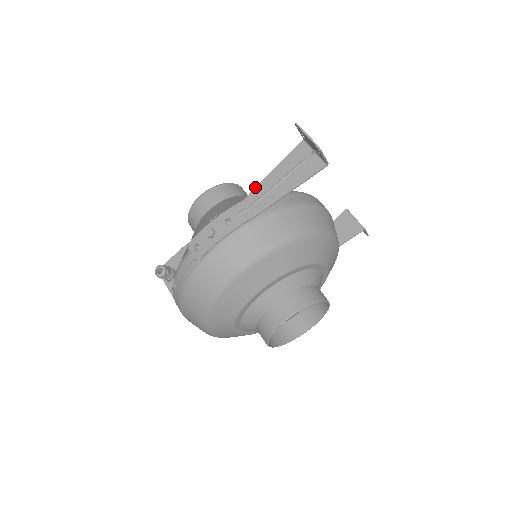
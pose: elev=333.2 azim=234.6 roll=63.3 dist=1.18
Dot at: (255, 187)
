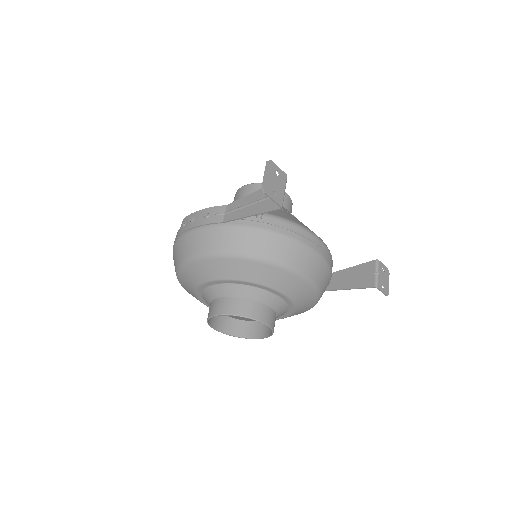
Dot at: (239, 199)
